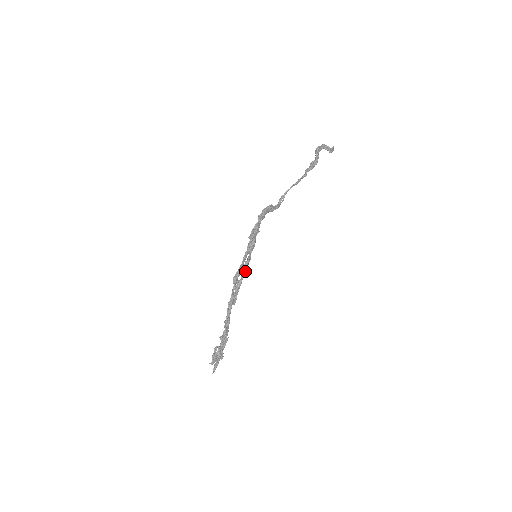
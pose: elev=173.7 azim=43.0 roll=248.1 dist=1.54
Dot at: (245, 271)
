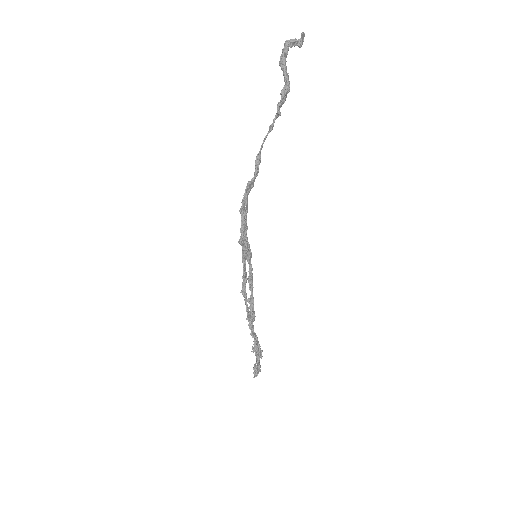
Dot at: (252, 287)
